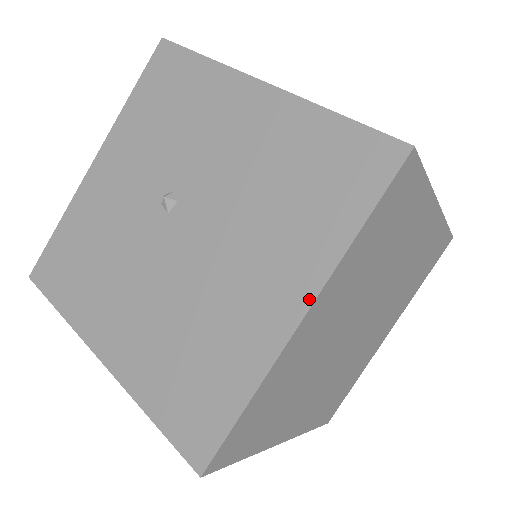
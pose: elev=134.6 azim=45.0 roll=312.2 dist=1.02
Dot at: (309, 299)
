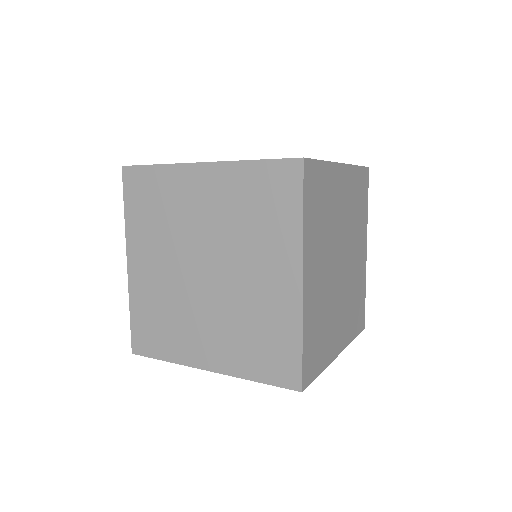
Dot at: occluded
